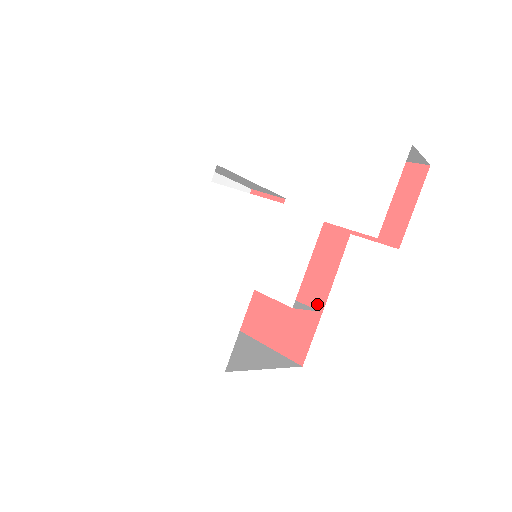
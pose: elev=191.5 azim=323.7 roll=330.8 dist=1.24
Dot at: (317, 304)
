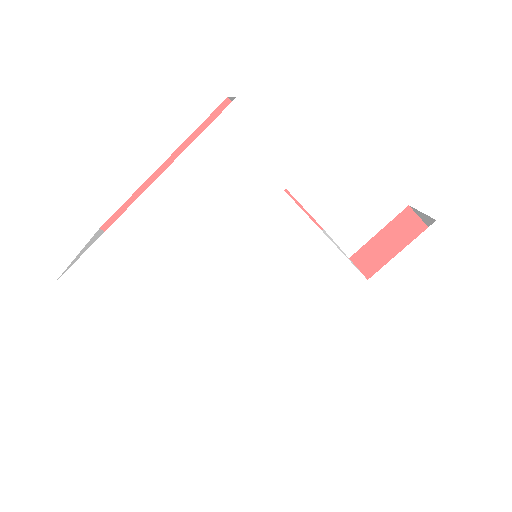
Dot at: occluded
